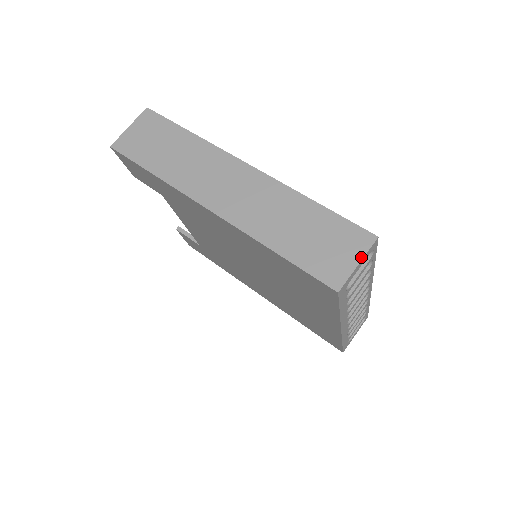
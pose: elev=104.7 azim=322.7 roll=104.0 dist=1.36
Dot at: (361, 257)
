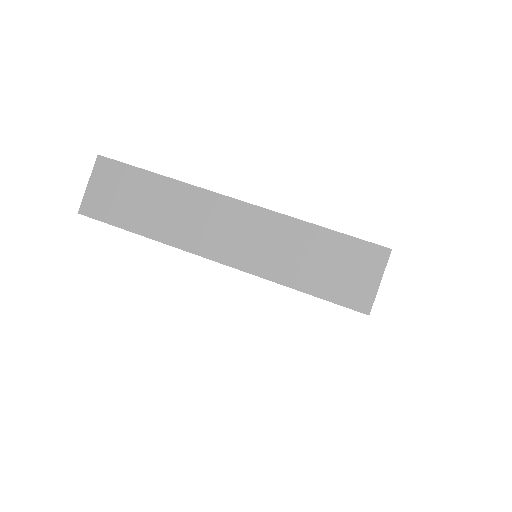
Dot at: (381, 275)
